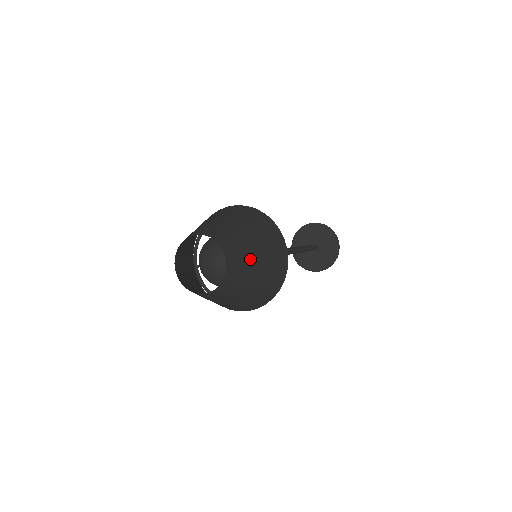
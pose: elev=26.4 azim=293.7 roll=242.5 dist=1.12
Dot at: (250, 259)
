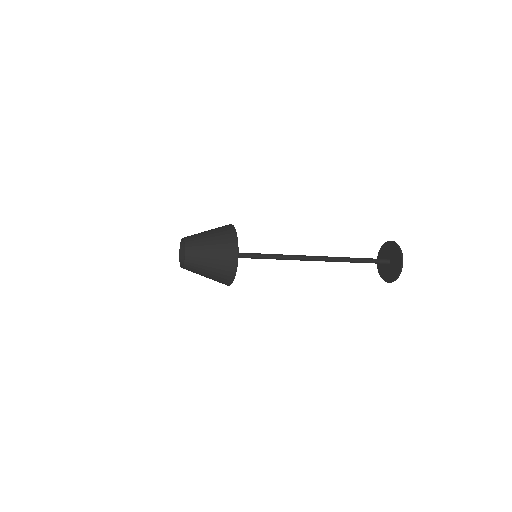
Dot at: (204, 248)
